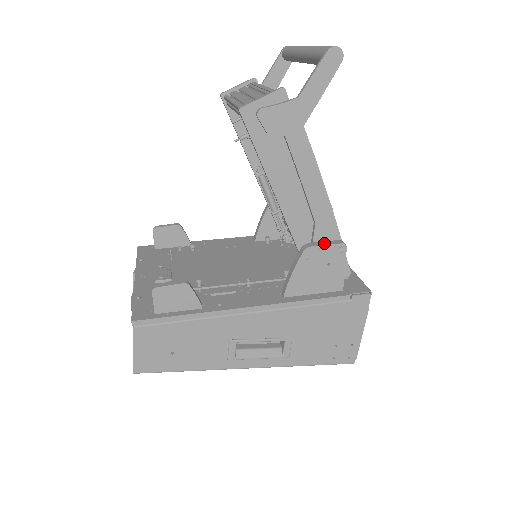
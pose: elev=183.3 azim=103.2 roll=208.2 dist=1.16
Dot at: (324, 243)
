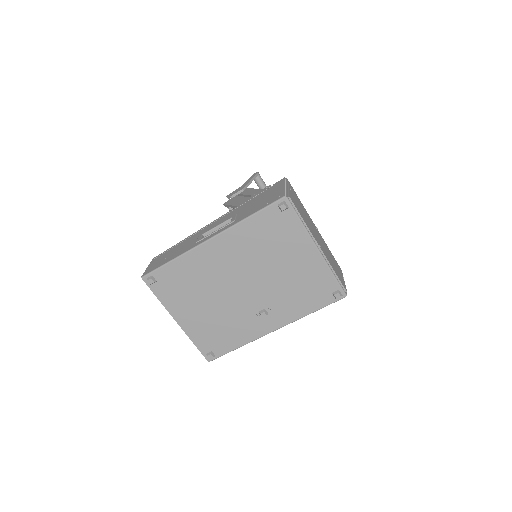
Dot at: occluded
